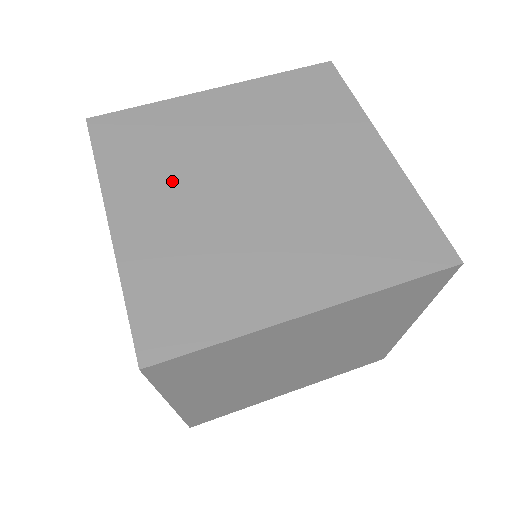
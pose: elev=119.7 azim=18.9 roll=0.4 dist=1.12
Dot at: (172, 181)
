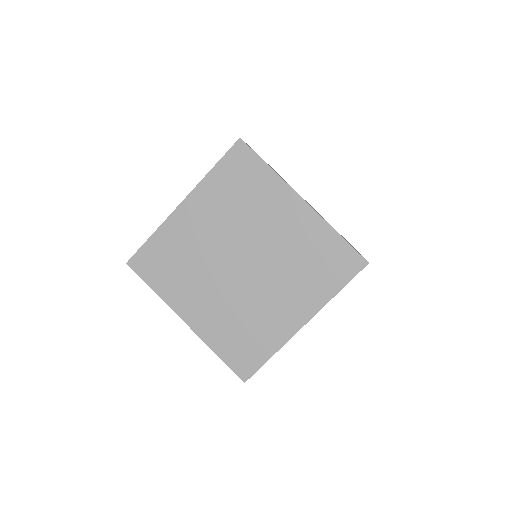
Dot at: occluded
